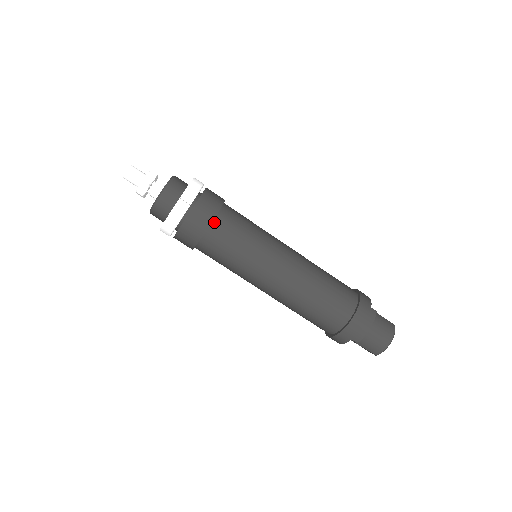
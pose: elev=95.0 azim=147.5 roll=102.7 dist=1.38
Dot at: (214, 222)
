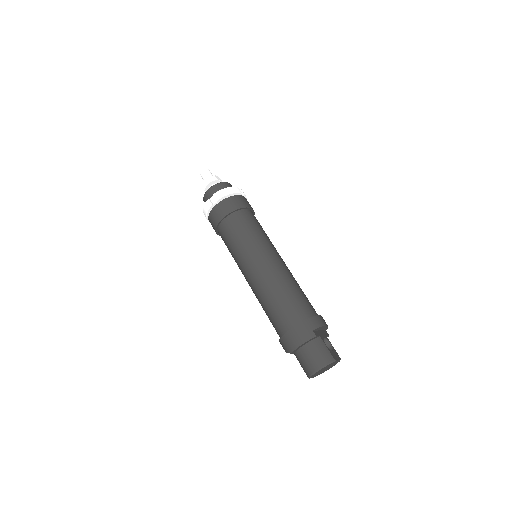
Dot at: (227, 218)
